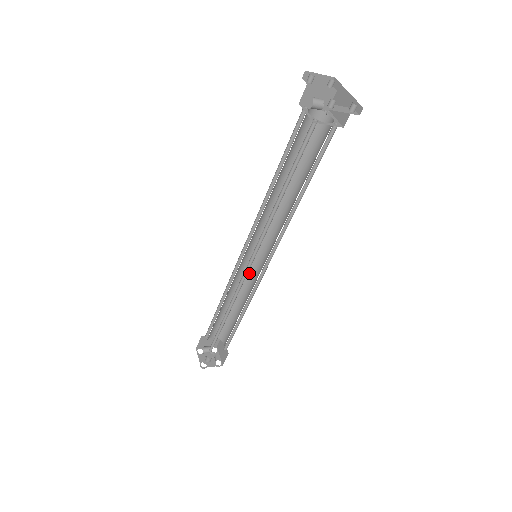
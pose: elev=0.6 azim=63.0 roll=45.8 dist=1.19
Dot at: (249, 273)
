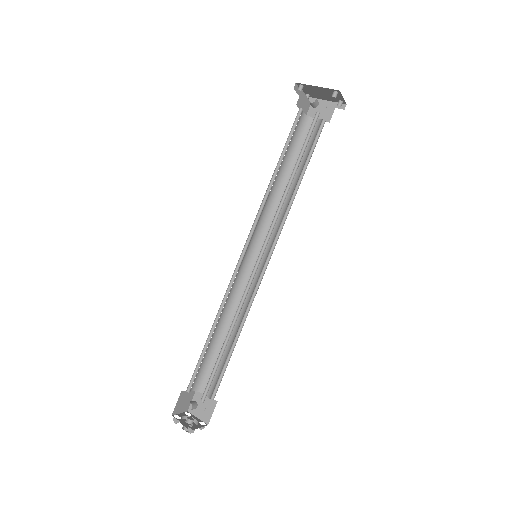
Dot at: (240, 285)
